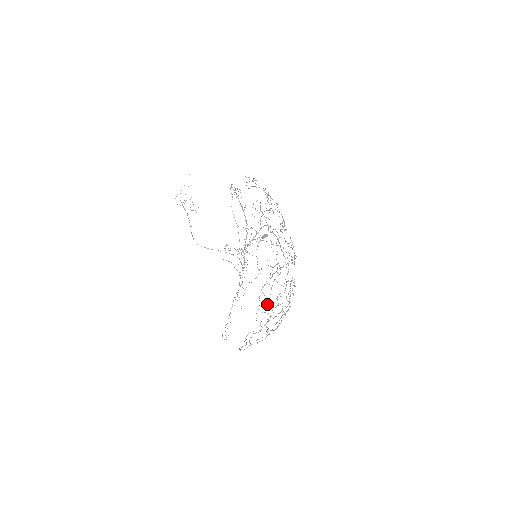
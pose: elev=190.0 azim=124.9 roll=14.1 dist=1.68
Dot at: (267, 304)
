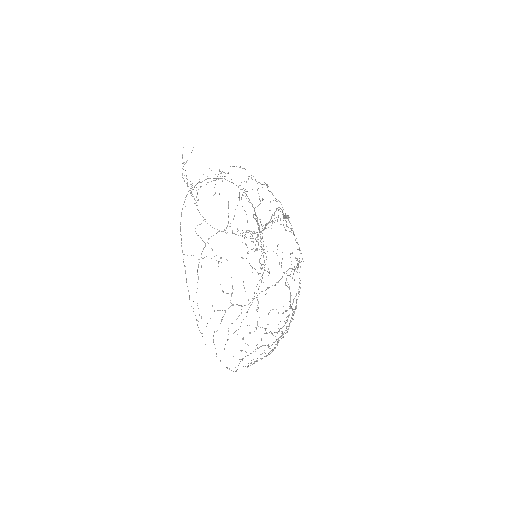
Dot at: occluded
